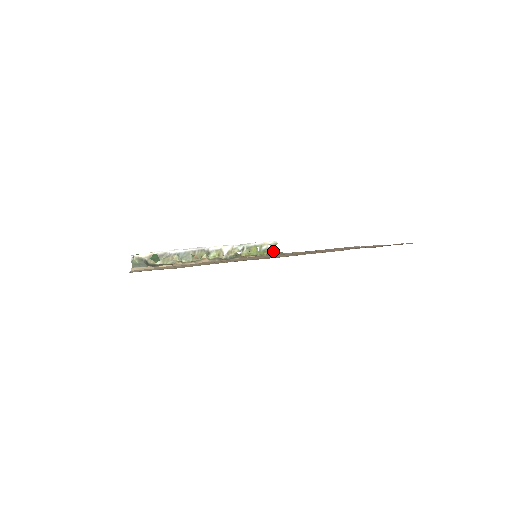
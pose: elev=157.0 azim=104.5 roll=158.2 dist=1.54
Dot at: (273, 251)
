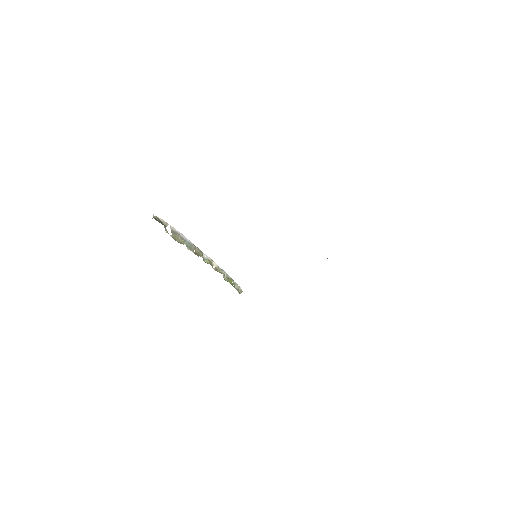
Dot at: occluded
